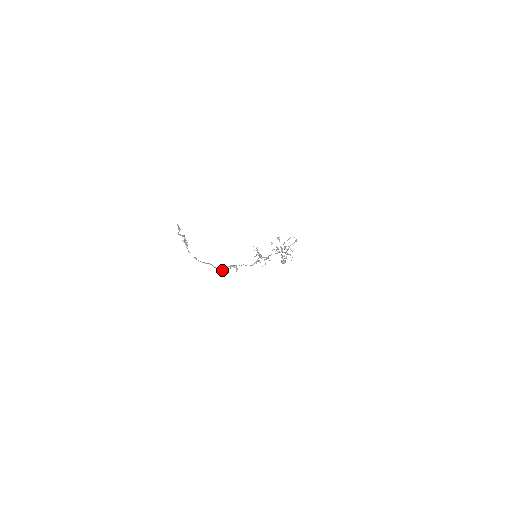
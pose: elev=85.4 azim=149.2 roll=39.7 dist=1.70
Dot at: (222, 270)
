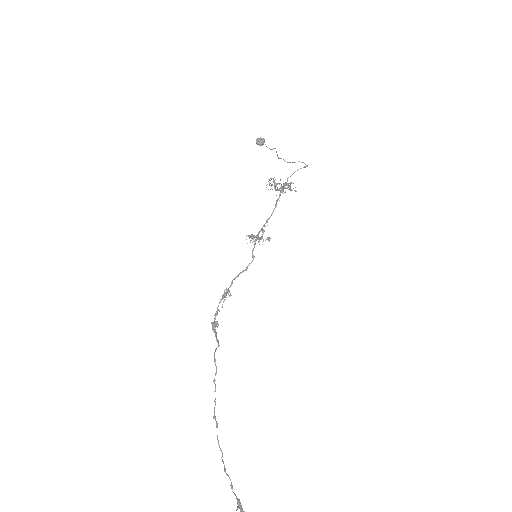
Dot at: (215, 321)
